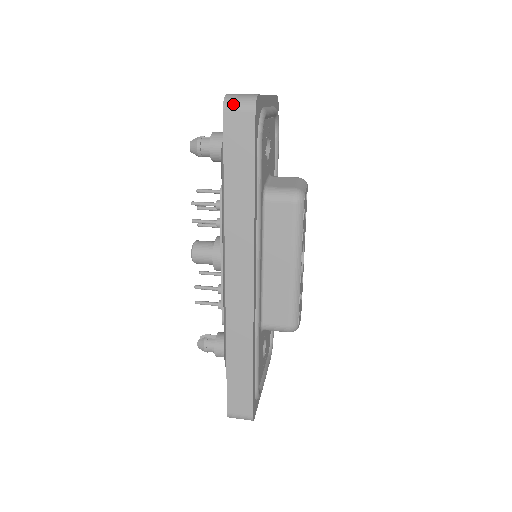
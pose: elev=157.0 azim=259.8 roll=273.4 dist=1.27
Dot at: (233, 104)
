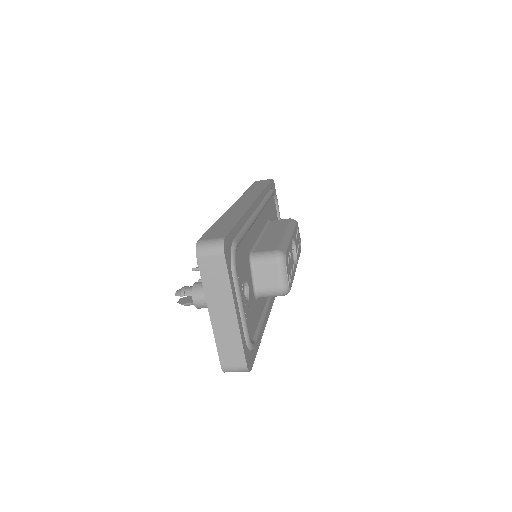
Dot at: occluded
